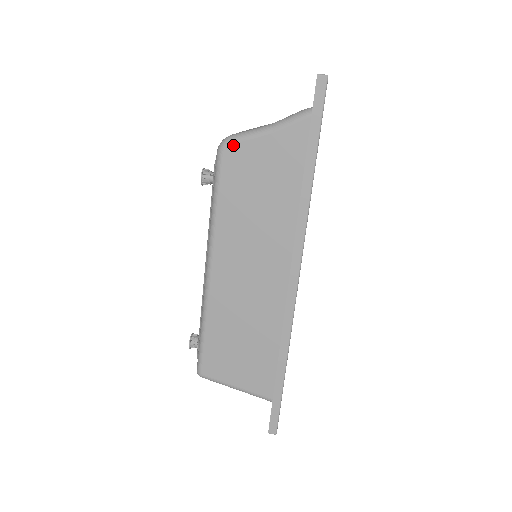
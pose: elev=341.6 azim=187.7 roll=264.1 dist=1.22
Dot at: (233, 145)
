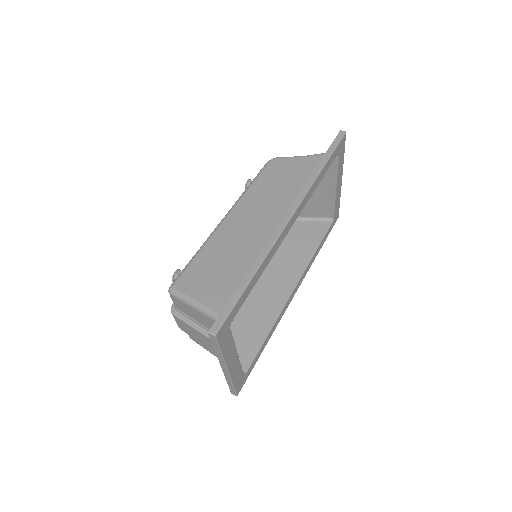
Dot at: (279, 159)
